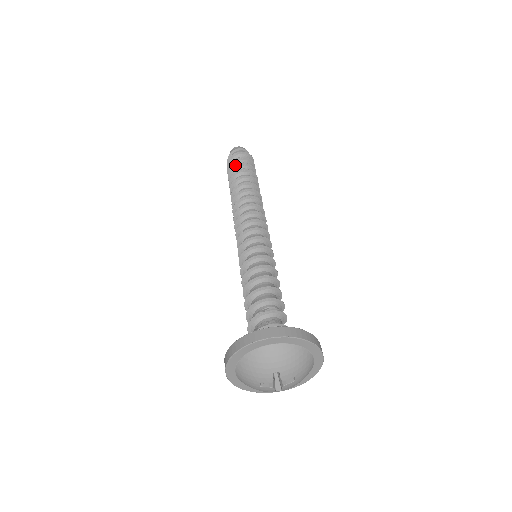
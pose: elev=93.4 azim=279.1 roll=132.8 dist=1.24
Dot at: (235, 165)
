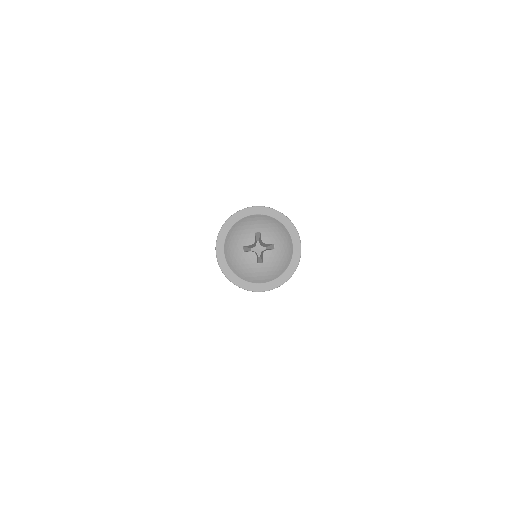
Dot at: occluded
